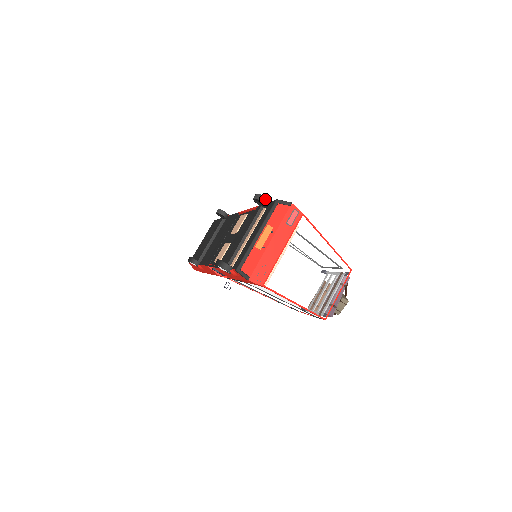
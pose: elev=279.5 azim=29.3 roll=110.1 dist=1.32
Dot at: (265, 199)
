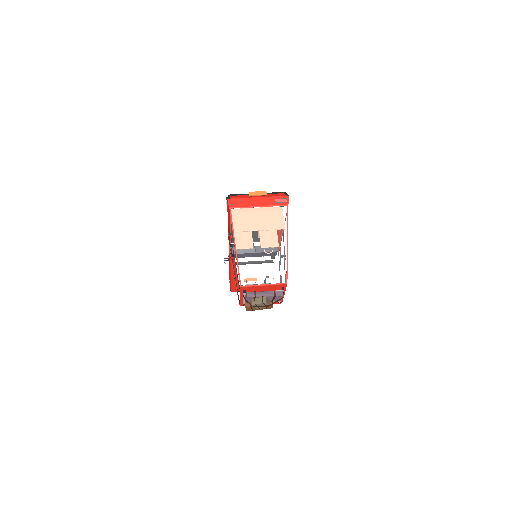
Dot at: occluded
